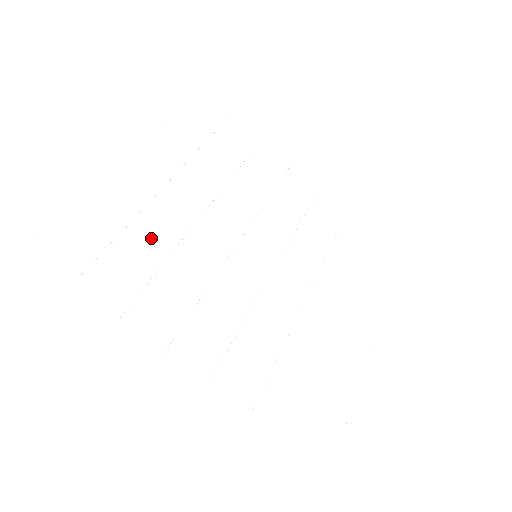
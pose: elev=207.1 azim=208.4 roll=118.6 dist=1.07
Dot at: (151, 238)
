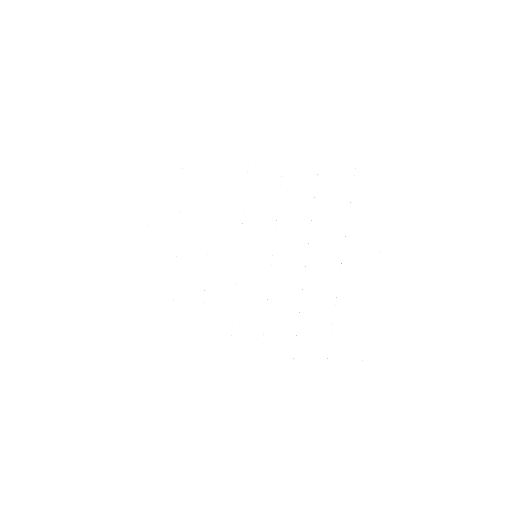
Dot at: (189, 288)
